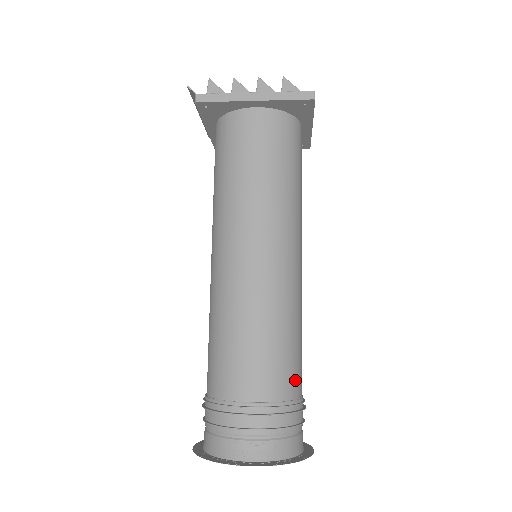
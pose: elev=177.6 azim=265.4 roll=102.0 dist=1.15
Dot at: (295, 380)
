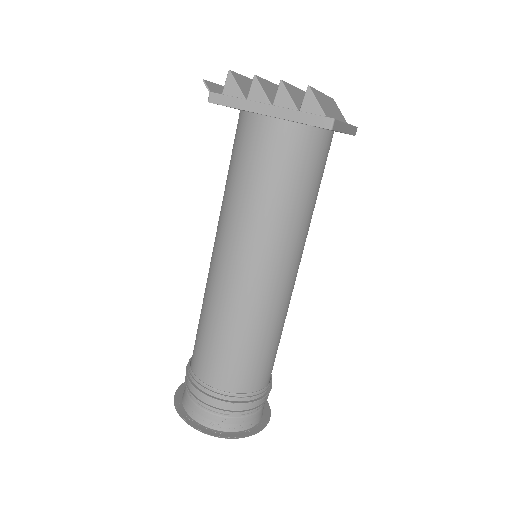
Dot at: (258, 377)
